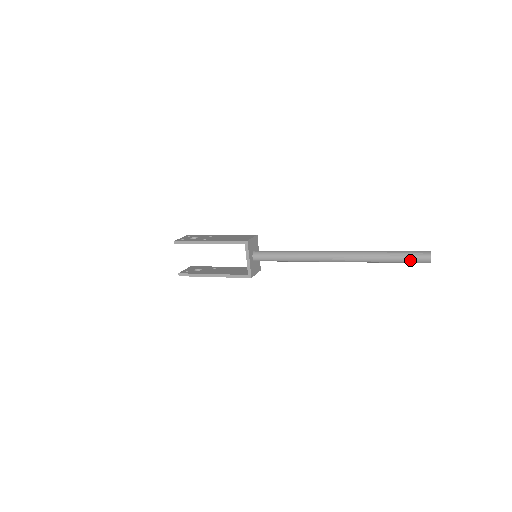
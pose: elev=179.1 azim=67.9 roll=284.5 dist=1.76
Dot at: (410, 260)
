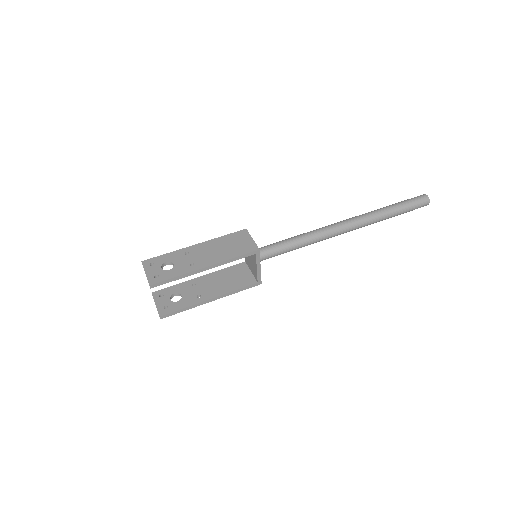
Dot at: (413, 209)
